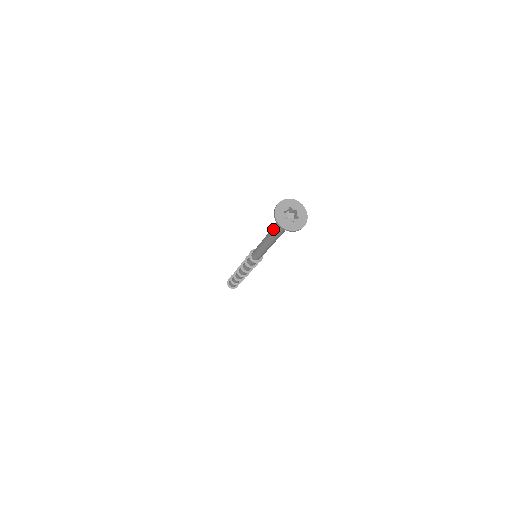
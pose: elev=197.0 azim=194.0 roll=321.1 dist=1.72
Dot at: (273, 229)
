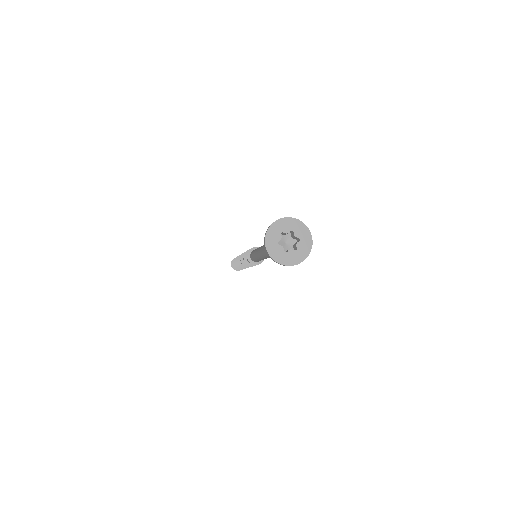
Dot at: occluded
